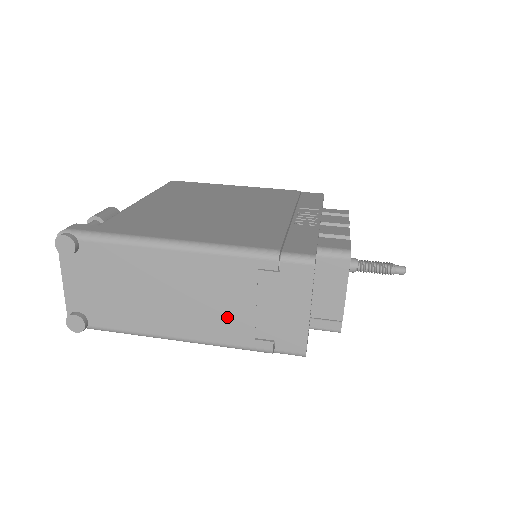
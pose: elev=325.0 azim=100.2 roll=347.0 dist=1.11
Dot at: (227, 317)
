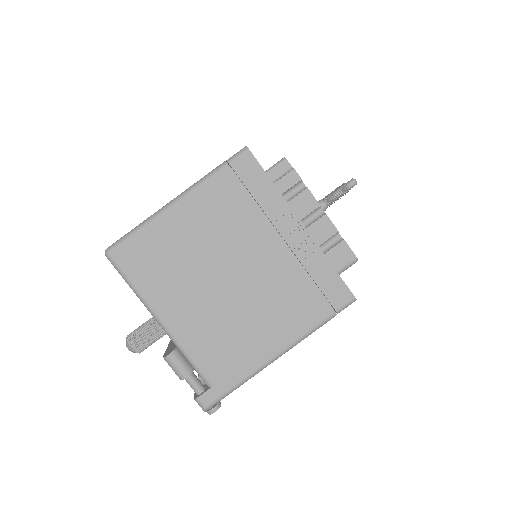
Dot at: occluded
